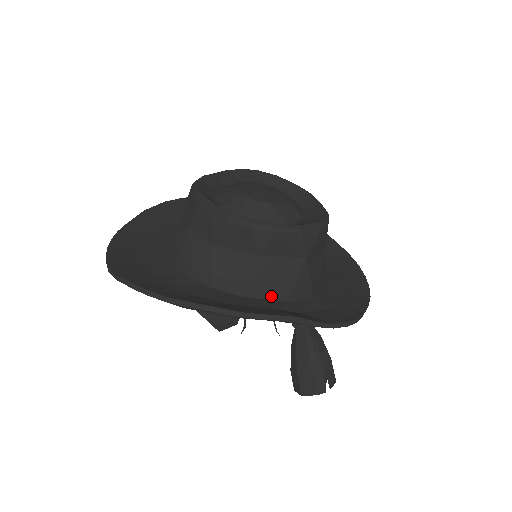
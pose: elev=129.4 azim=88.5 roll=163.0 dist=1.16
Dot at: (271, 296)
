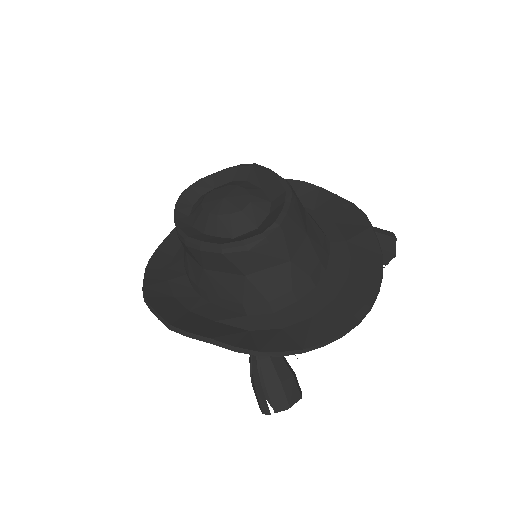
Dot at: (229, 307)
